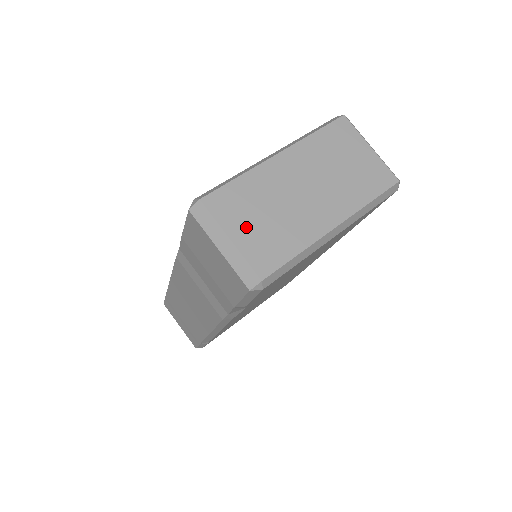
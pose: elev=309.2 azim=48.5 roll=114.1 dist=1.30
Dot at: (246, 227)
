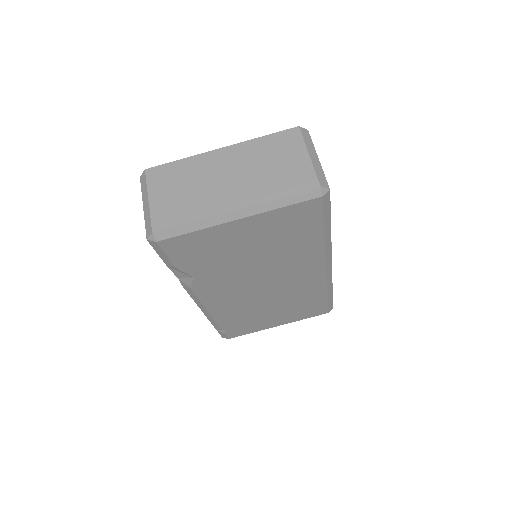
Dot at: (164, 194)
